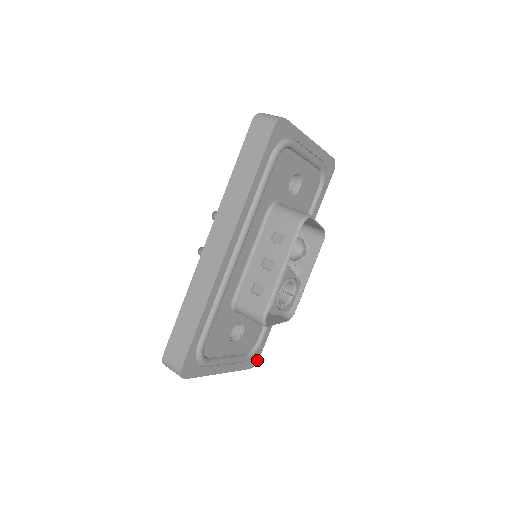
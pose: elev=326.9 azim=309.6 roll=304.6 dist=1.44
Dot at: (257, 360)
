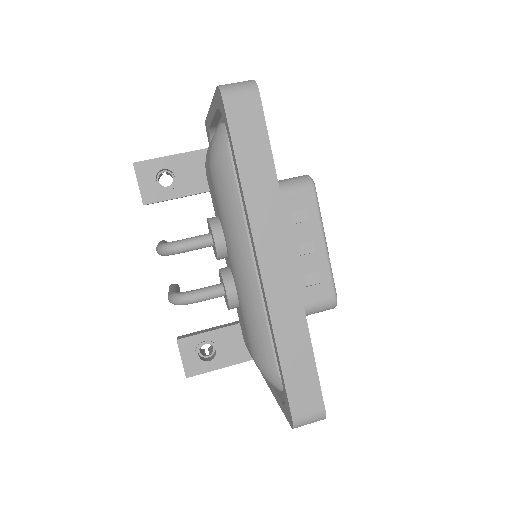
Dot at: occluded
